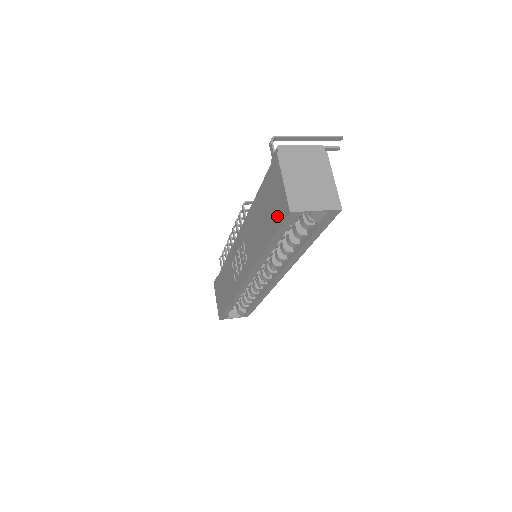
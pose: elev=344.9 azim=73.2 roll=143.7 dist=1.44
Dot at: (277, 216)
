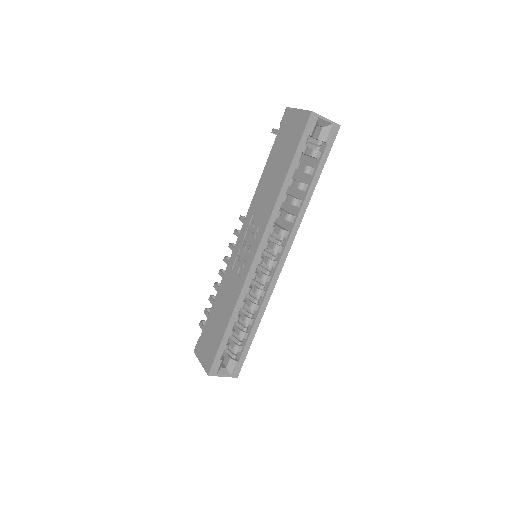
Dot at: (297, 134)
